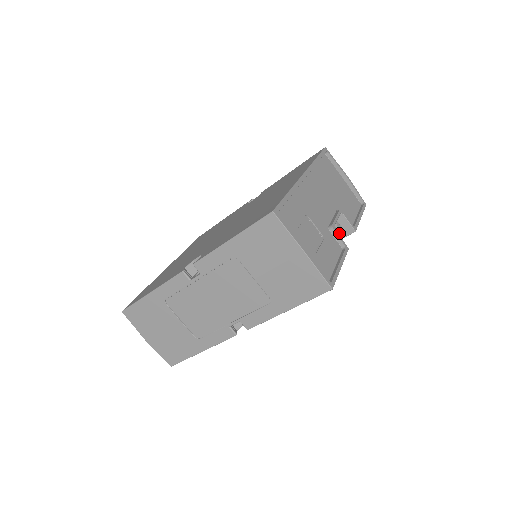
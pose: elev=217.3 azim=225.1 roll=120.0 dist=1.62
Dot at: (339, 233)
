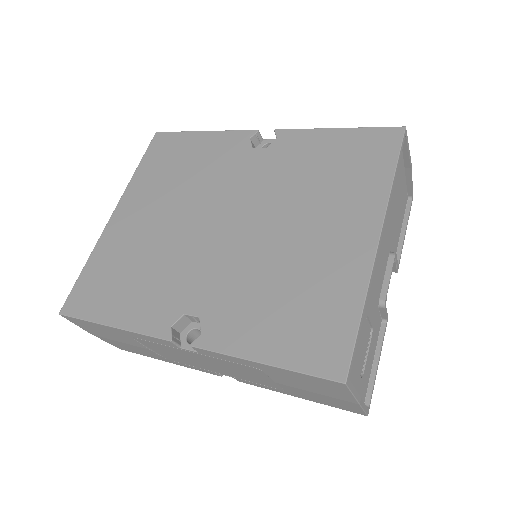
Dot at: occluded
